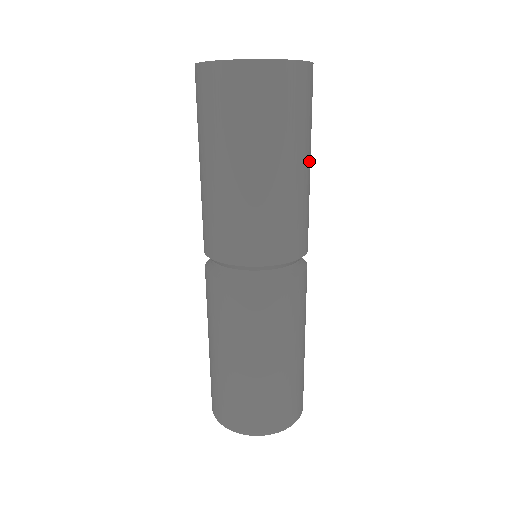
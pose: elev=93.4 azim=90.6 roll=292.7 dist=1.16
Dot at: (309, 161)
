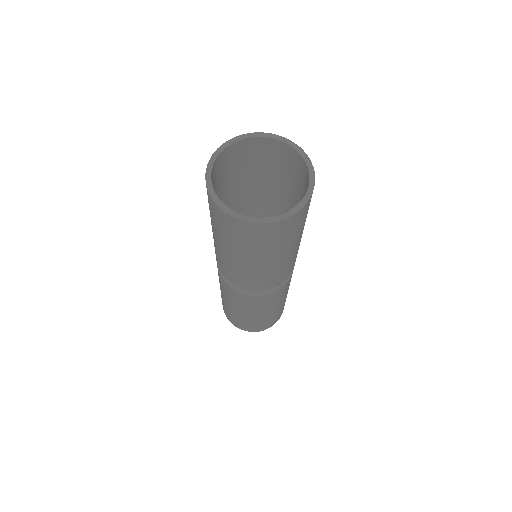
Dot at: (300, 239)
